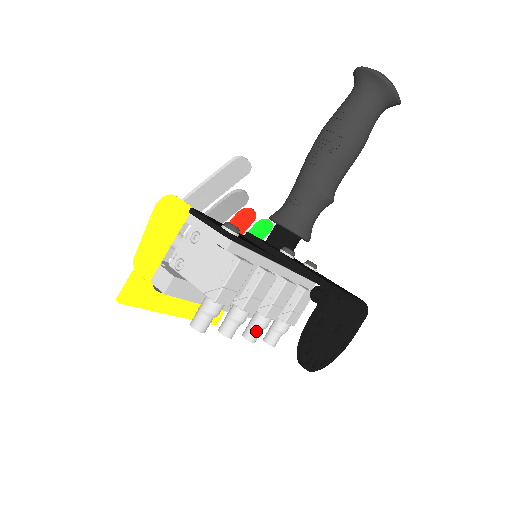
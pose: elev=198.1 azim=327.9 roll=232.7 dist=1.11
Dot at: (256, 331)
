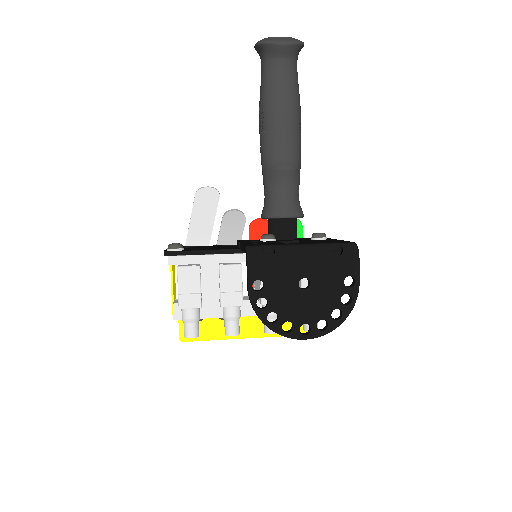
Dot at: occluded
